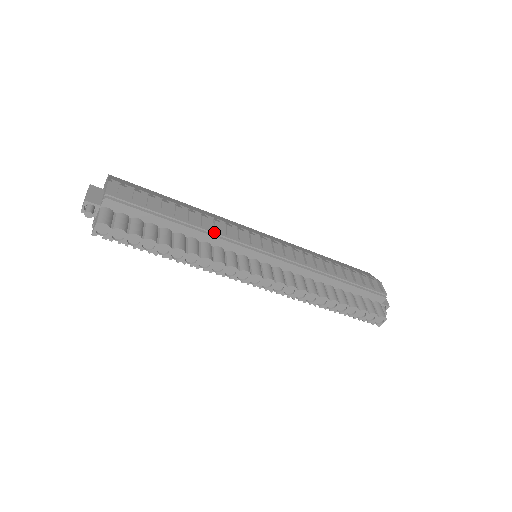
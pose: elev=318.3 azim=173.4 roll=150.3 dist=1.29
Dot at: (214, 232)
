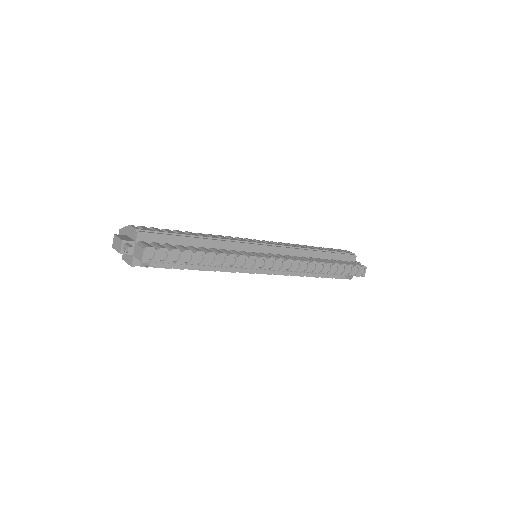
Dot at: (224, 239)
